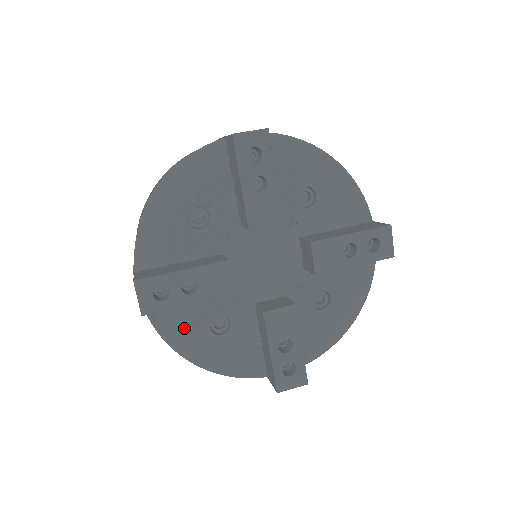
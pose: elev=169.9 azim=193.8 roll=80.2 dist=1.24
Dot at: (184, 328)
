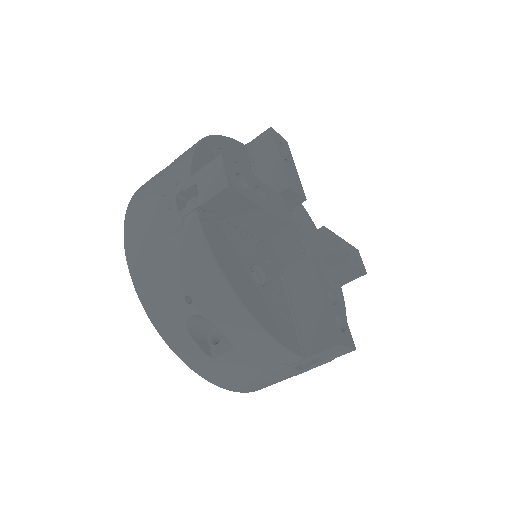
Dot at: (231, 257)
